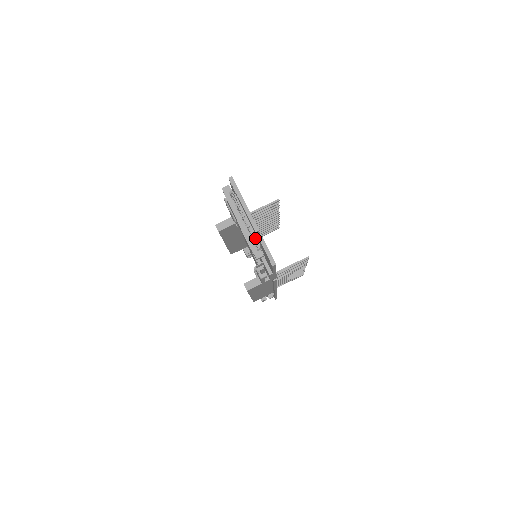
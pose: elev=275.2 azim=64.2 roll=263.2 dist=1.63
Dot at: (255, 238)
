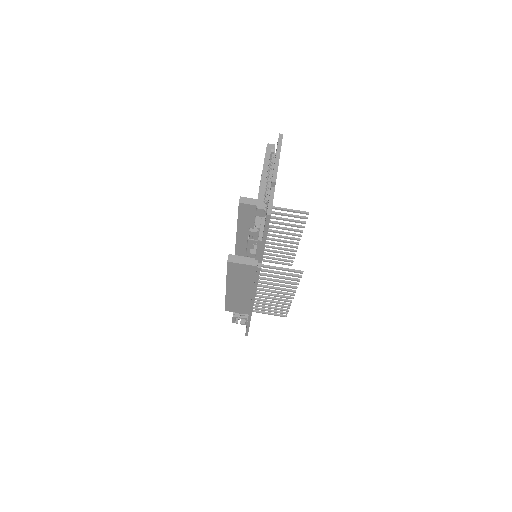
Dot at: (268, 193)
